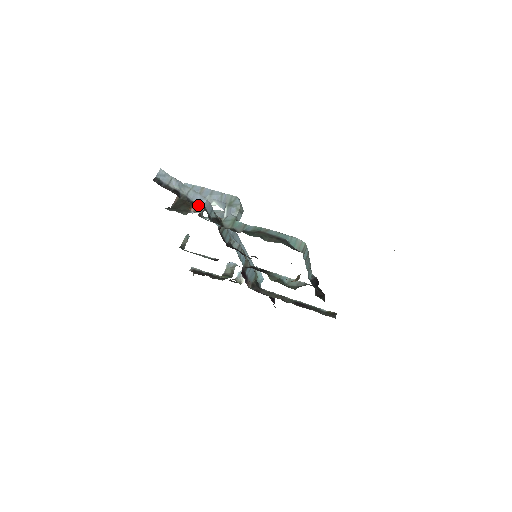
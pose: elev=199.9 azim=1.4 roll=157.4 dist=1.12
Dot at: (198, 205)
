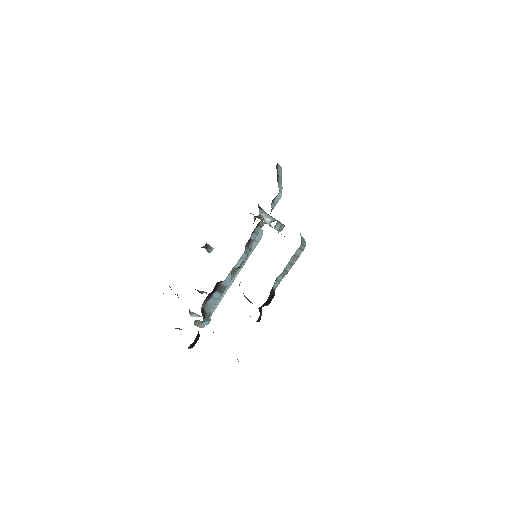
Dot at: (279, 188)
